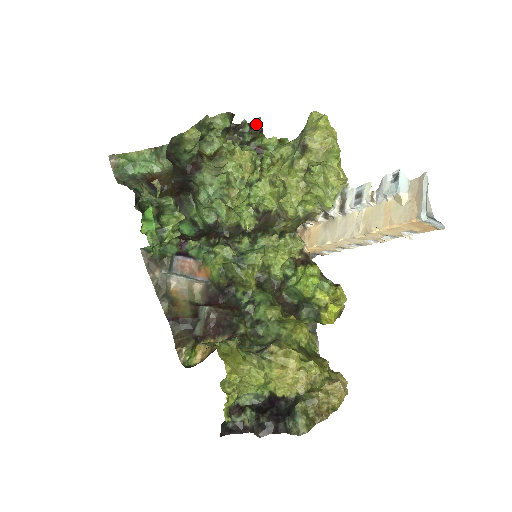
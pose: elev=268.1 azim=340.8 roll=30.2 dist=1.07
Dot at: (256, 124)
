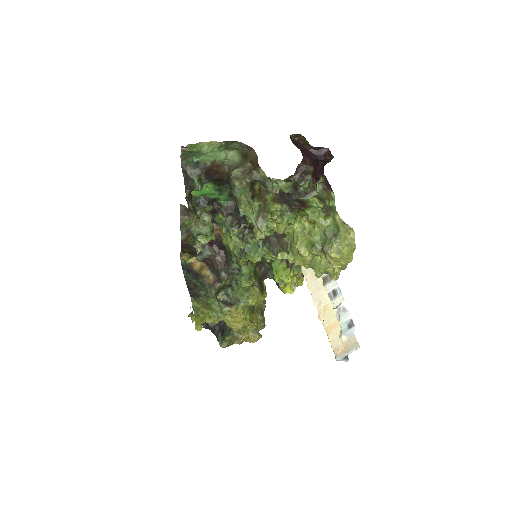
Dot at: (327, 157)
